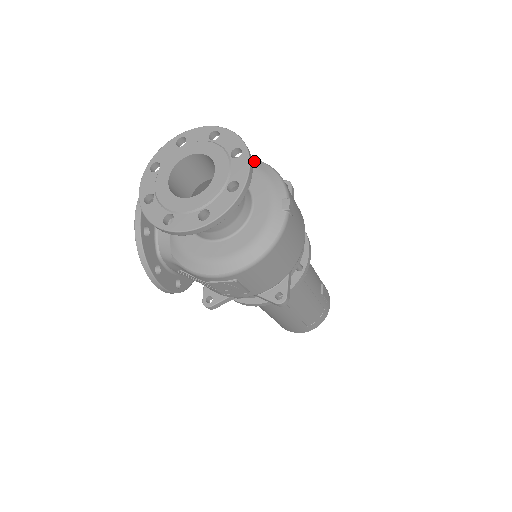
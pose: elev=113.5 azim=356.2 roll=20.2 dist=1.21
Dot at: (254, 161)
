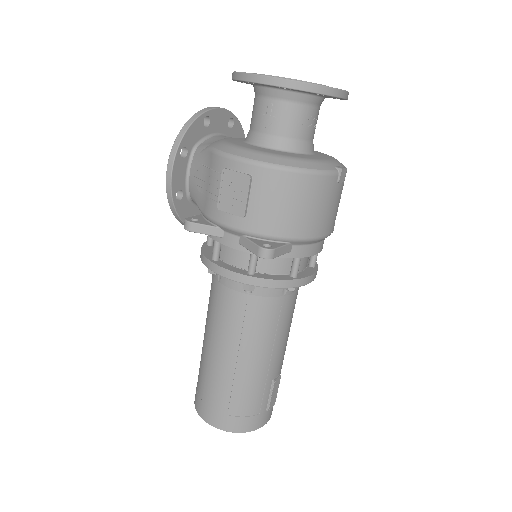
Dot at: occluded
